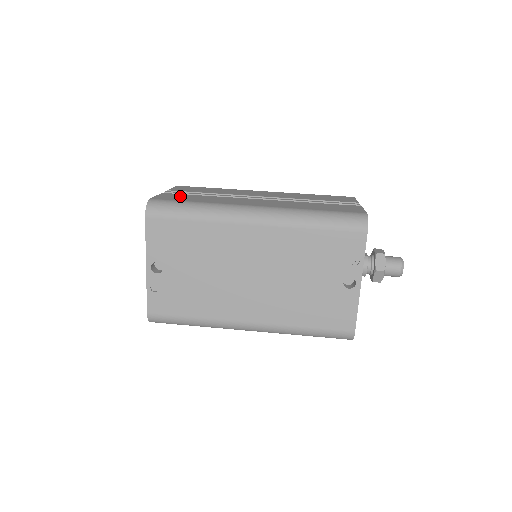
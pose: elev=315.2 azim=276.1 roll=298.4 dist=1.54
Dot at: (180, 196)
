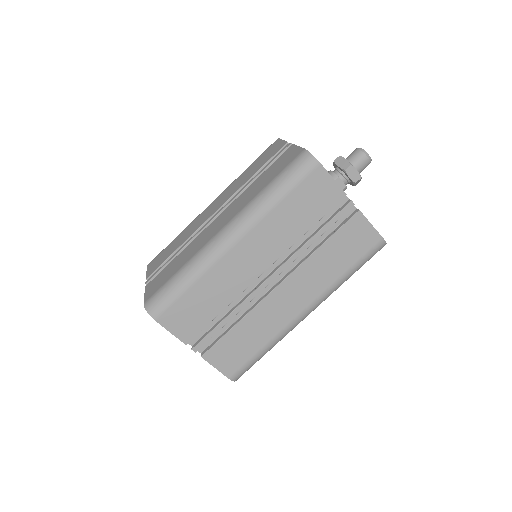
Dot at: (229, 350)
